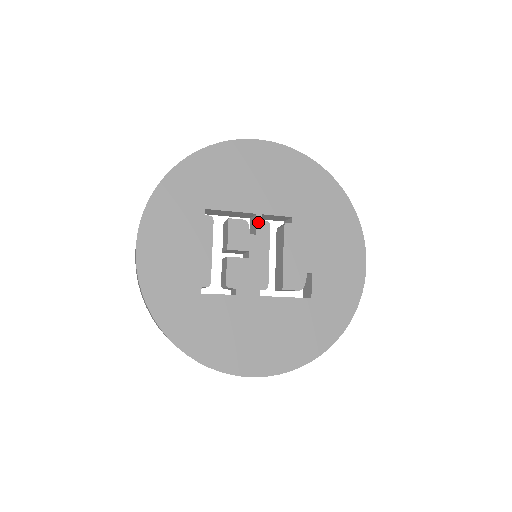
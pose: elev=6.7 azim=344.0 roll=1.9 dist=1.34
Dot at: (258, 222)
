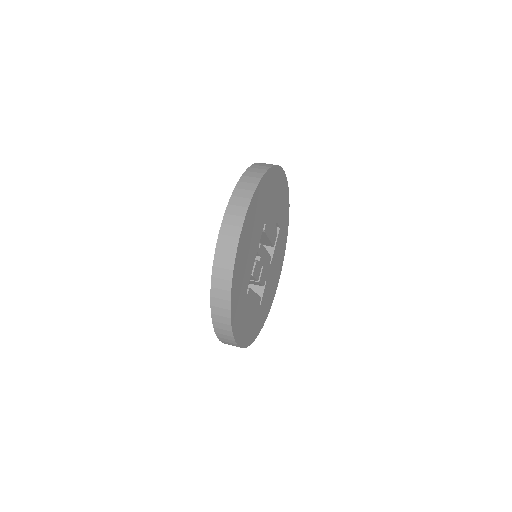
Dot at: (259, 252)
